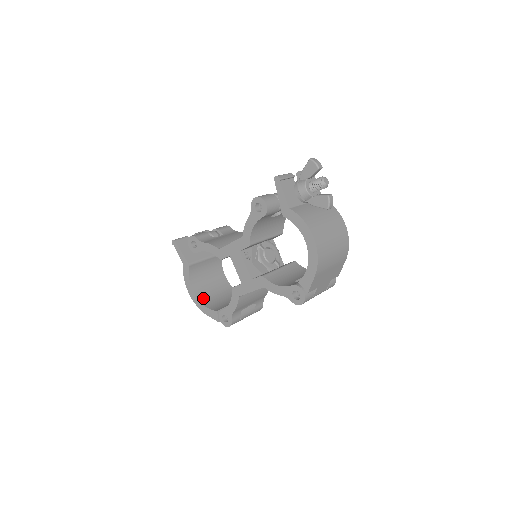
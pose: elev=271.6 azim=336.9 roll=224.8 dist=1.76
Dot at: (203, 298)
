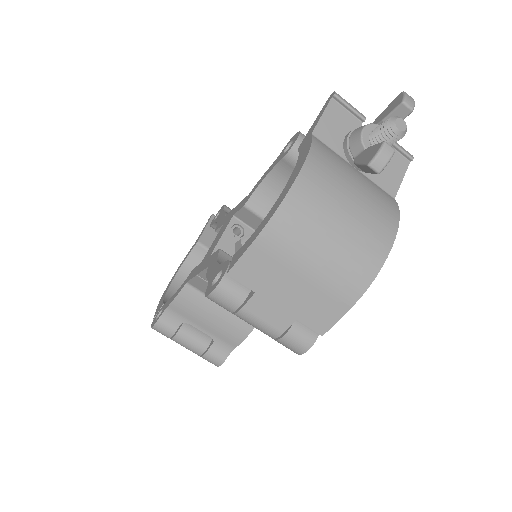
Dot at: occluded
